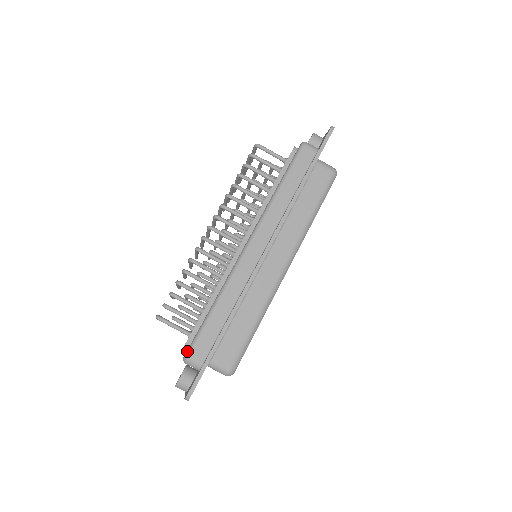
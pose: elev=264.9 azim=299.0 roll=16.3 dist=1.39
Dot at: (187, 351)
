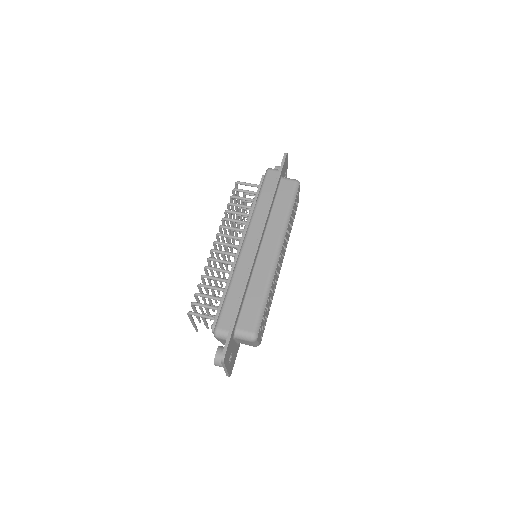
Dot at: (215, 326)
